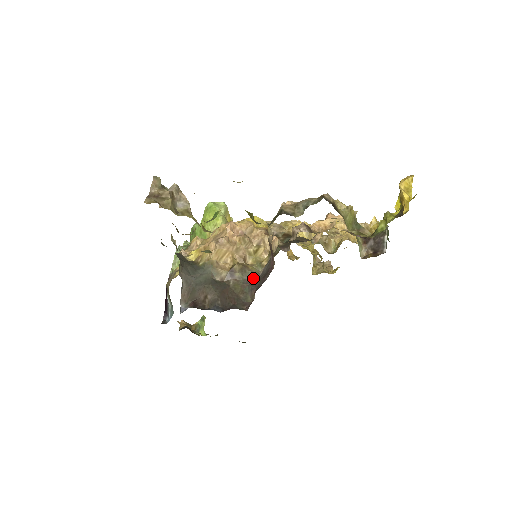
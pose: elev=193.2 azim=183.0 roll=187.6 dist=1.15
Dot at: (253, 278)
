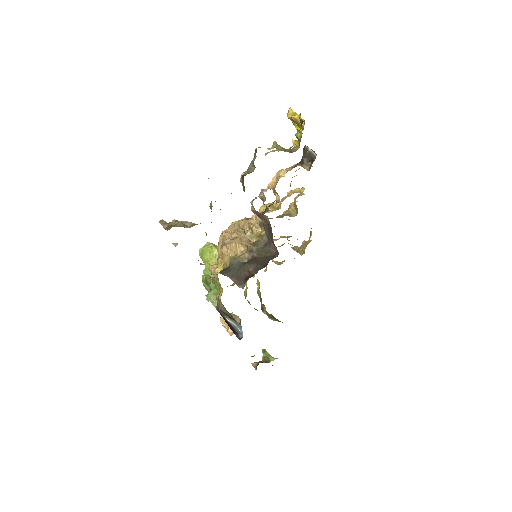
Dot at: (265, 243)
